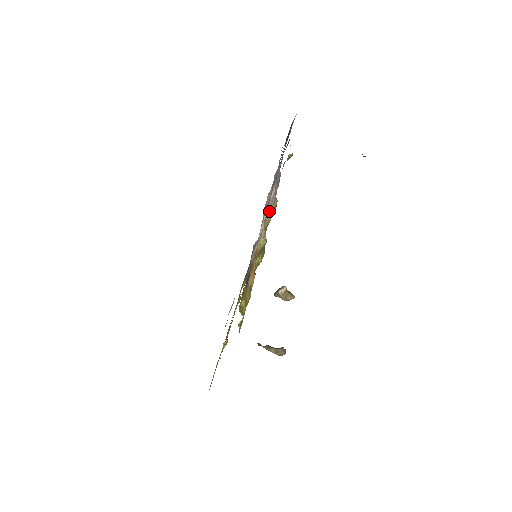
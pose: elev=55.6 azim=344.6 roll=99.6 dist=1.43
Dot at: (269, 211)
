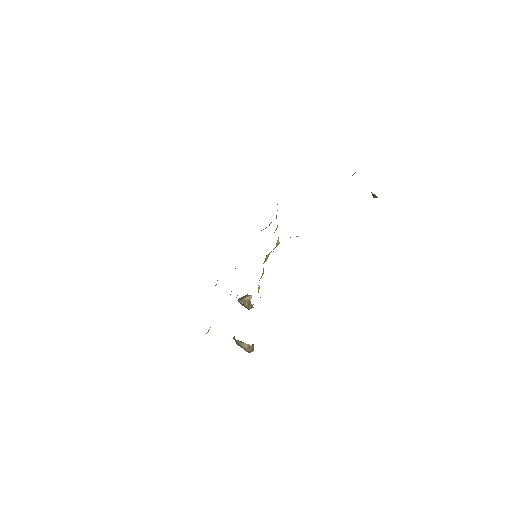
Dot at: occluded
